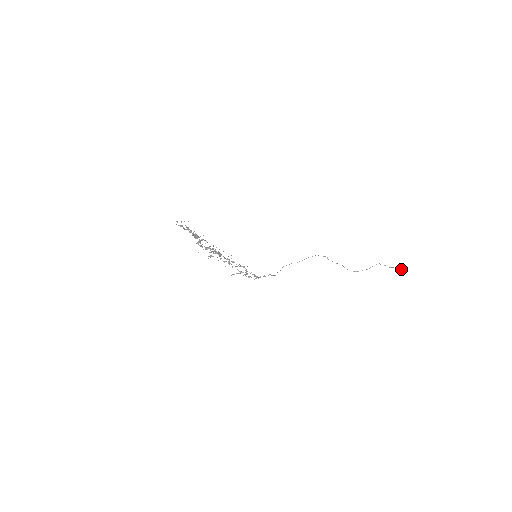
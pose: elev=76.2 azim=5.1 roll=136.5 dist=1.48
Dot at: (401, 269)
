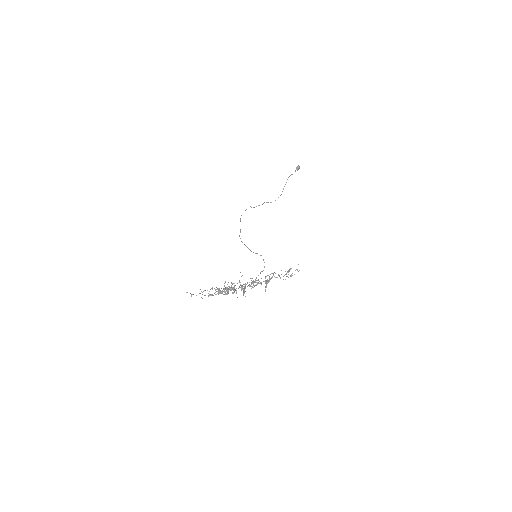
Dot at: (298, 168)
